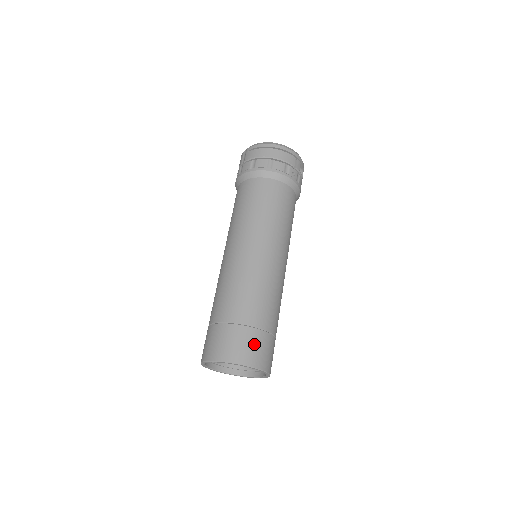
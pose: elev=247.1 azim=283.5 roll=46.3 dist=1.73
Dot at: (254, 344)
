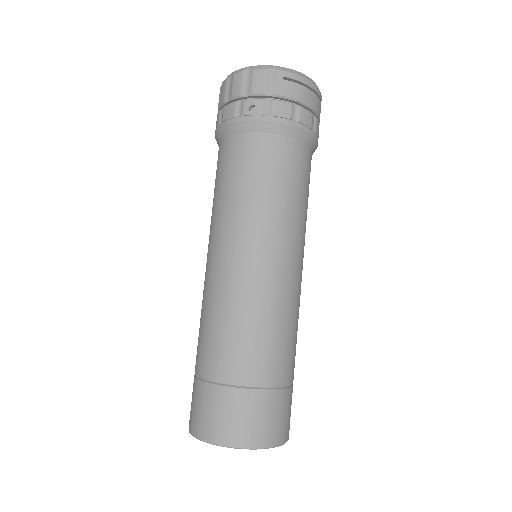
Dot at: occluded
